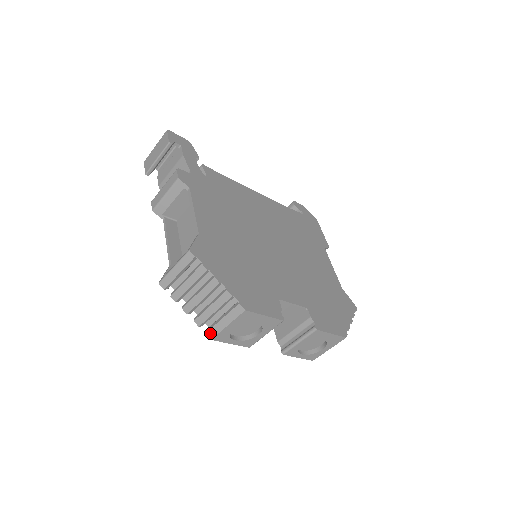
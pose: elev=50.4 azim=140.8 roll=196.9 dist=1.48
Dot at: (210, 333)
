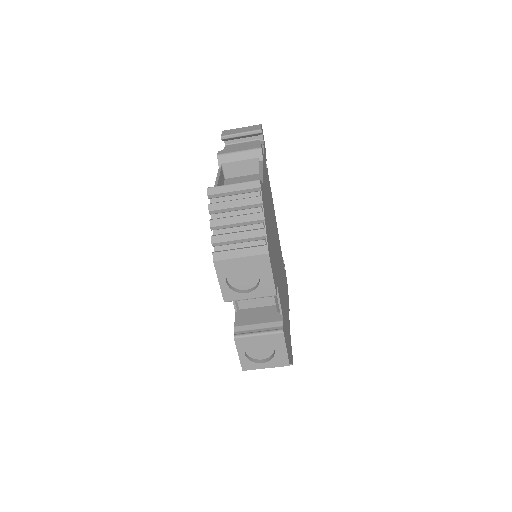
Dot at: (218, 255)
